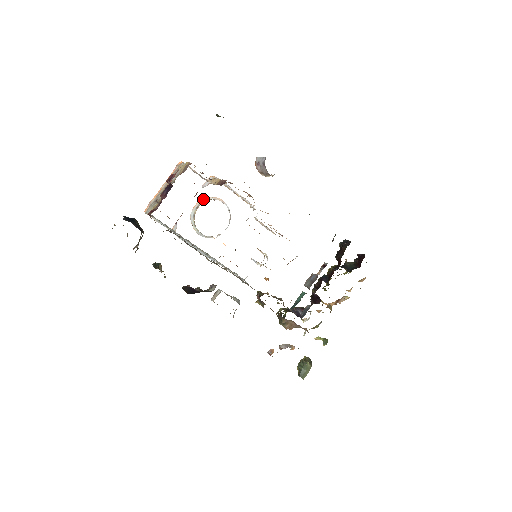
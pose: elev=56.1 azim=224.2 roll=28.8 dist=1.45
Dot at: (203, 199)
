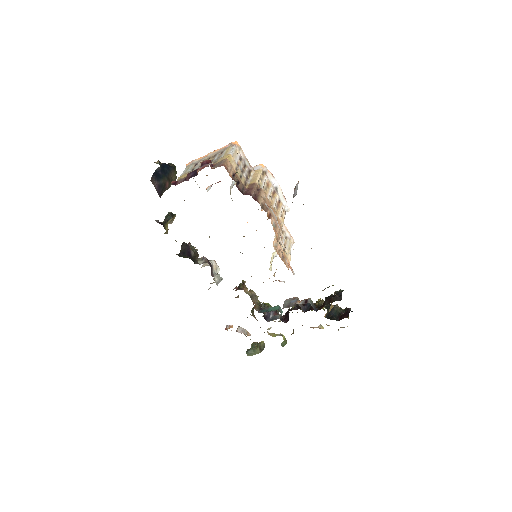
Dot at: occluded
